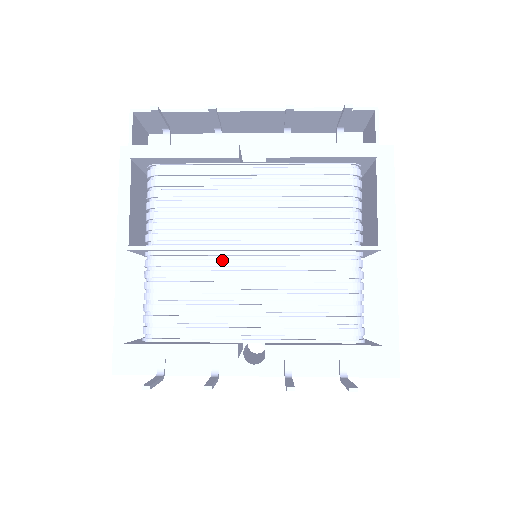
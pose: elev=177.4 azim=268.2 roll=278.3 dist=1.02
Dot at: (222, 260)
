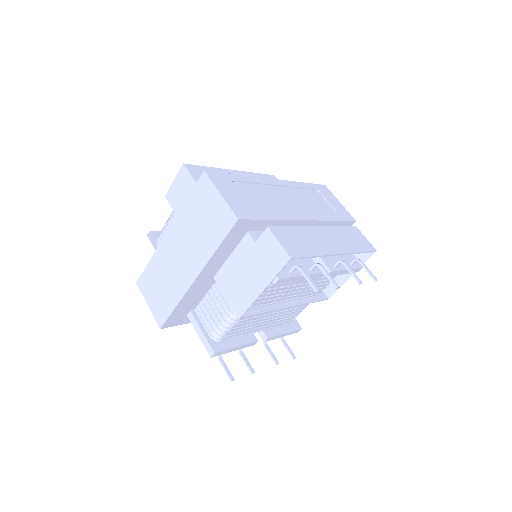
Dot at: occluded
